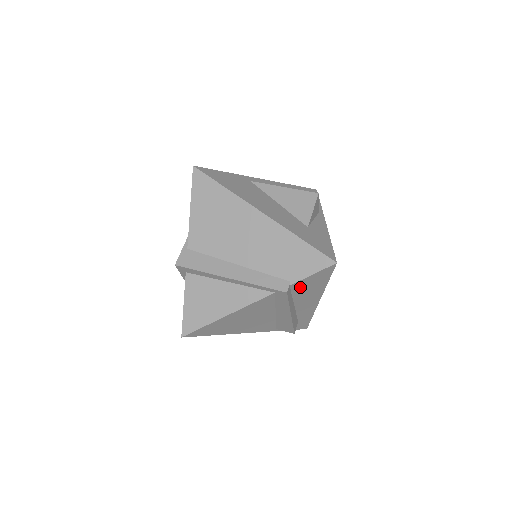
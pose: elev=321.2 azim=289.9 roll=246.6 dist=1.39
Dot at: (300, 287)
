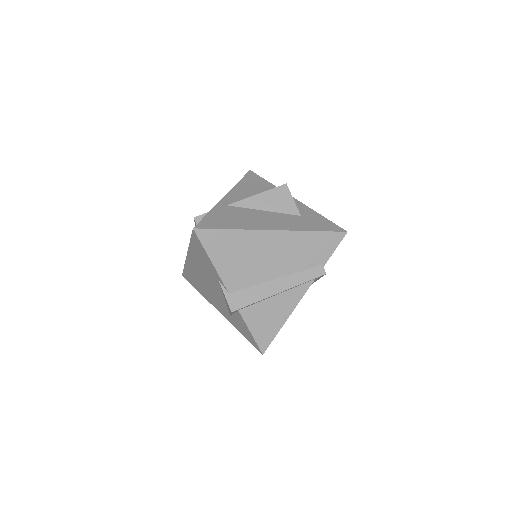
Dot at: occluded
